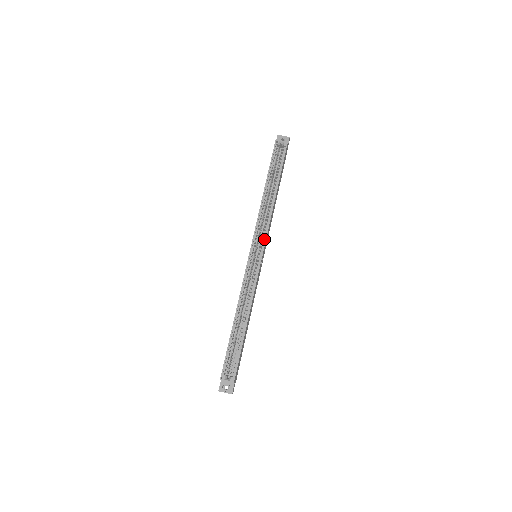
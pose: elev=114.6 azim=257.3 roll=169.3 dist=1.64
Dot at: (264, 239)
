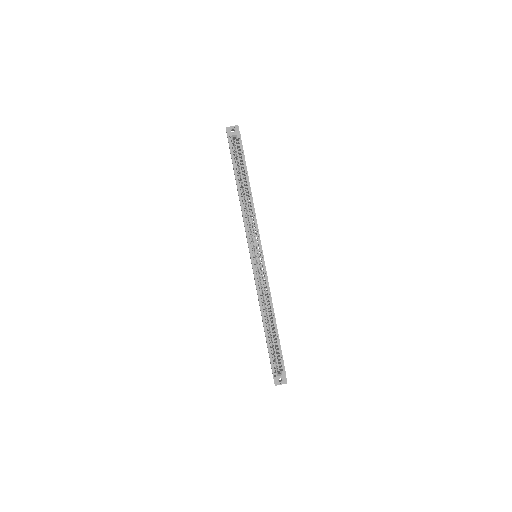
Dot at: (258, 239)
